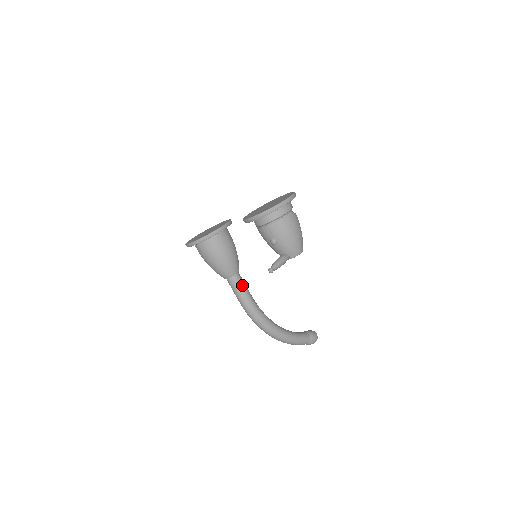
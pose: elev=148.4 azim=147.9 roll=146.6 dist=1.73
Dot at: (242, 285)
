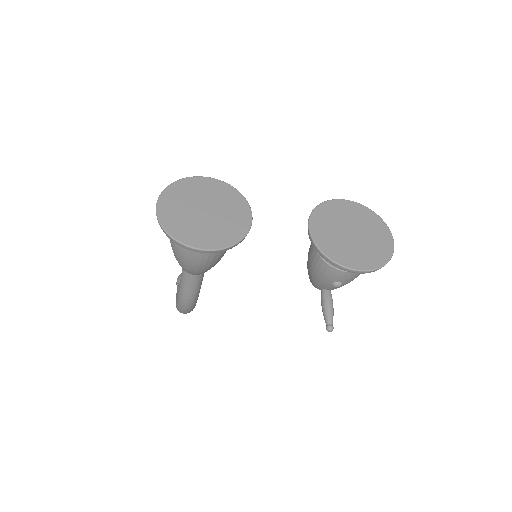
Dot at: occluded
